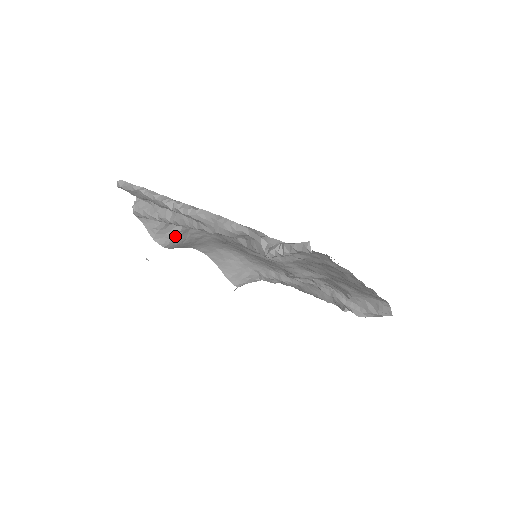
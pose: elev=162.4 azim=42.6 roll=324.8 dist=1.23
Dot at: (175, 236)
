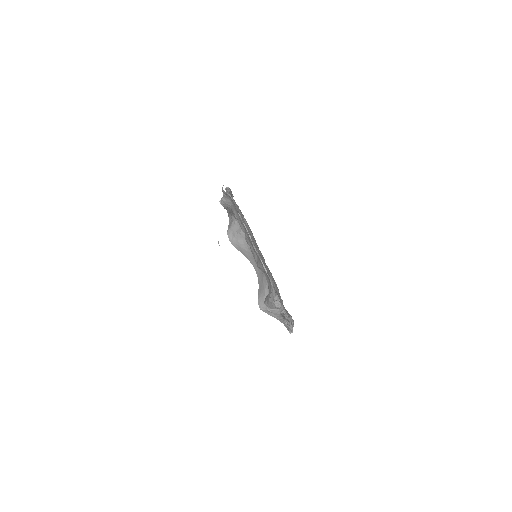
Dot at: (237, 236)
